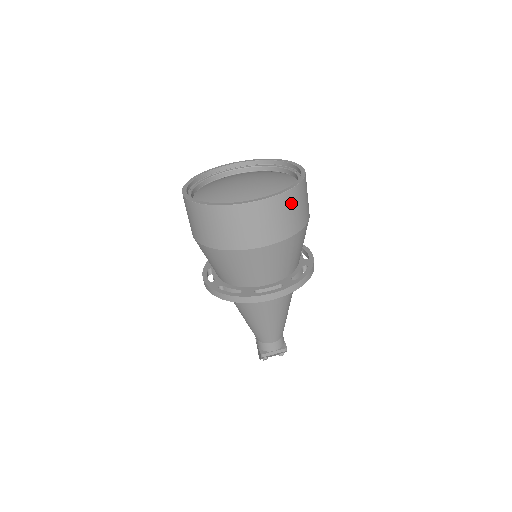
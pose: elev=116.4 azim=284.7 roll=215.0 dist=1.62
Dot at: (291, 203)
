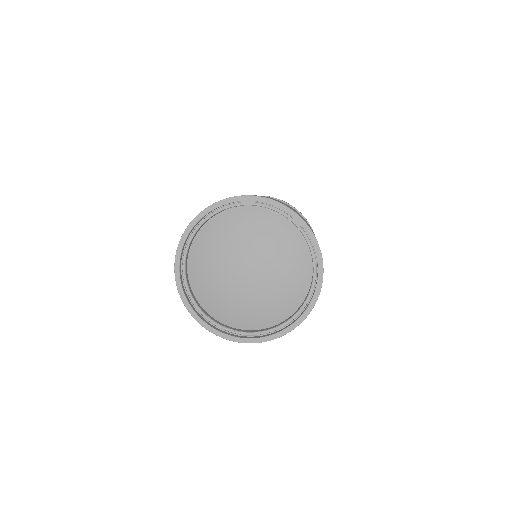
Dot at: occluded
